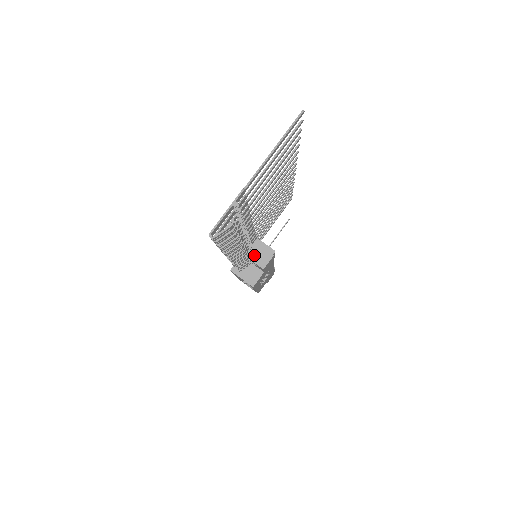
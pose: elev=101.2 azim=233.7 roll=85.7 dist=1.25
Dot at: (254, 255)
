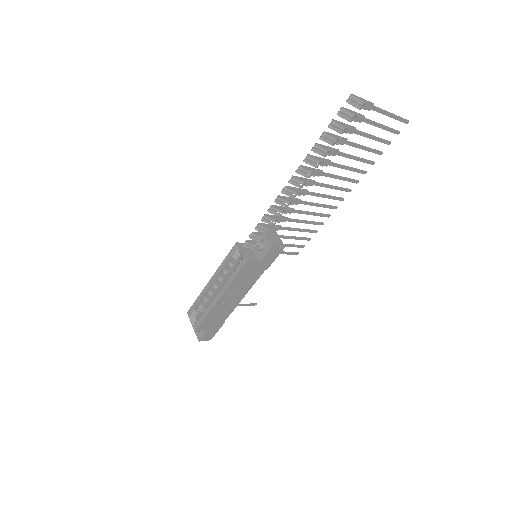
Dot at: (270, 237)
